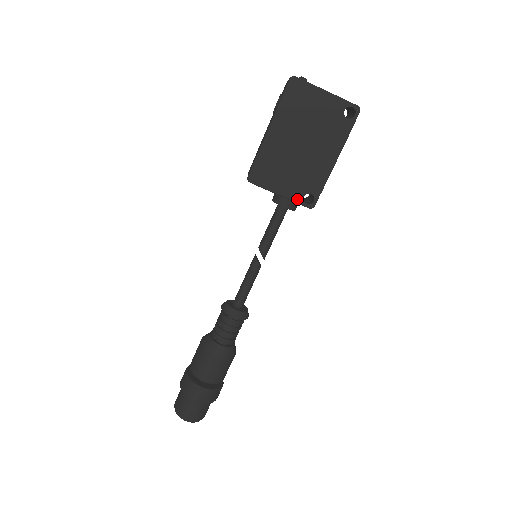
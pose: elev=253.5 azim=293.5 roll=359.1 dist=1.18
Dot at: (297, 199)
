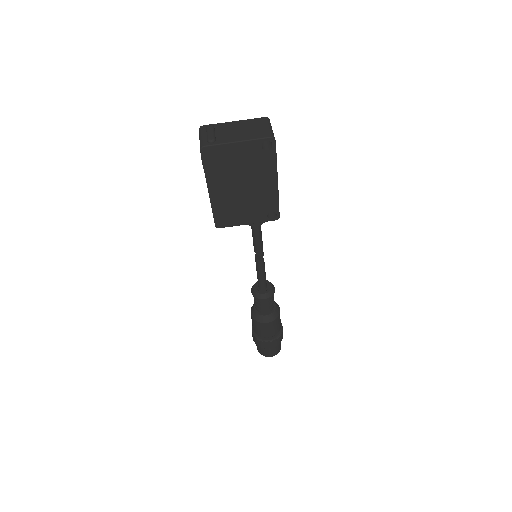
Dot at: (263, 220)
